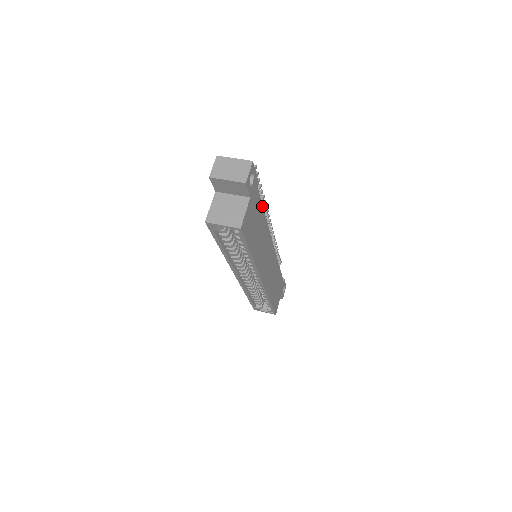
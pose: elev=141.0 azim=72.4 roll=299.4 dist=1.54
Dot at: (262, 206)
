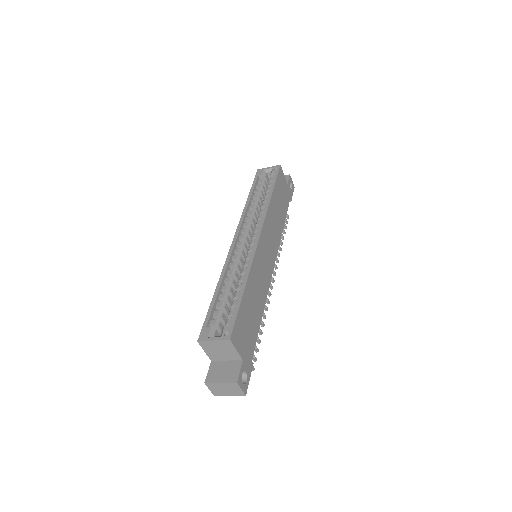
Dot at: occluded
